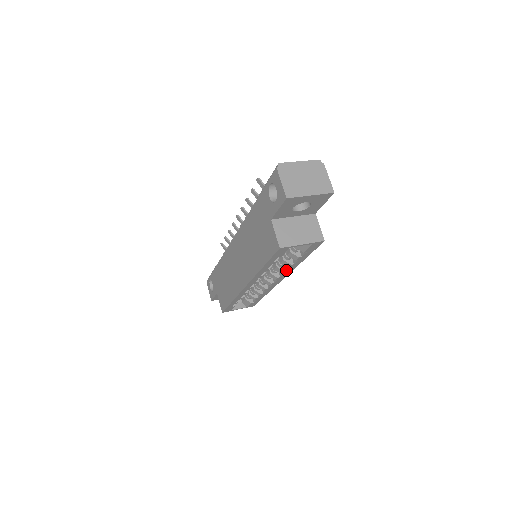
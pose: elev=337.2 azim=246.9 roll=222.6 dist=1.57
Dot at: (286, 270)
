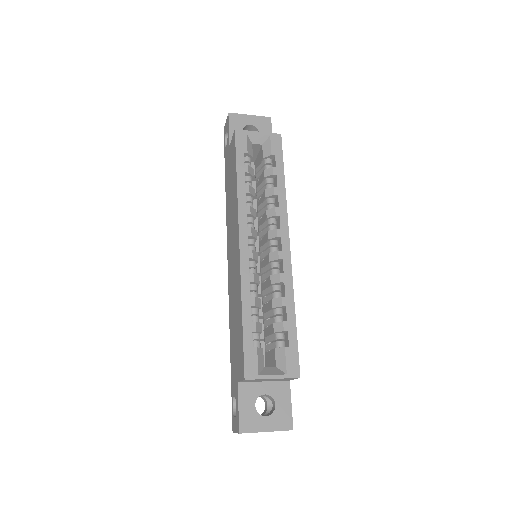
Dot at: (278, 208)
